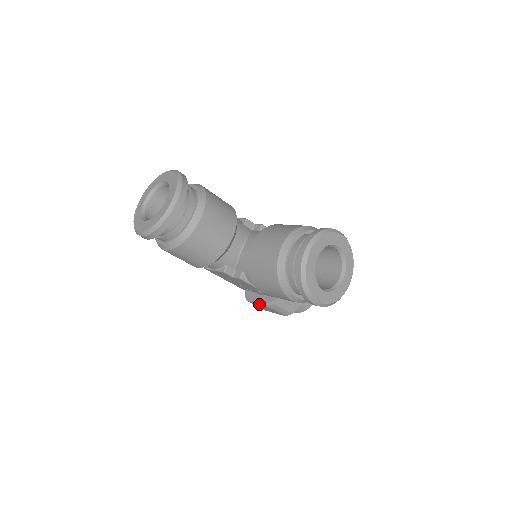
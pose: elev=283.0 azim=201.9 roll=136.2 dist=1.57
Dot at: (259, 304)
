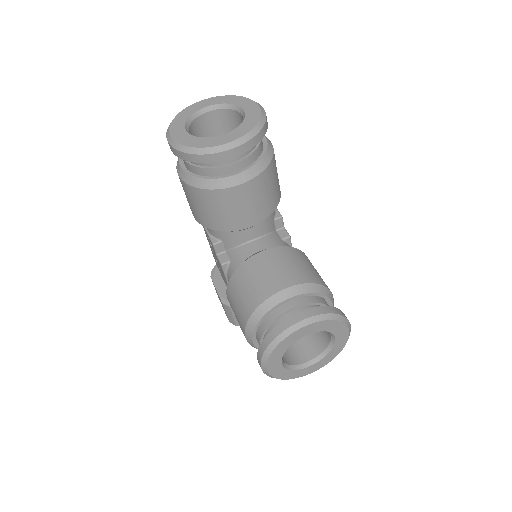
Dot at: (217, 291)
